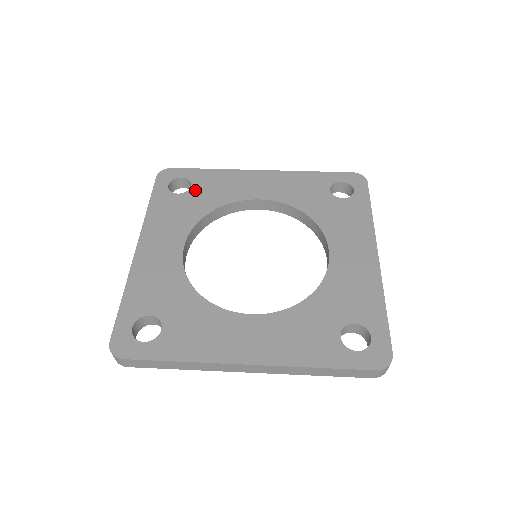
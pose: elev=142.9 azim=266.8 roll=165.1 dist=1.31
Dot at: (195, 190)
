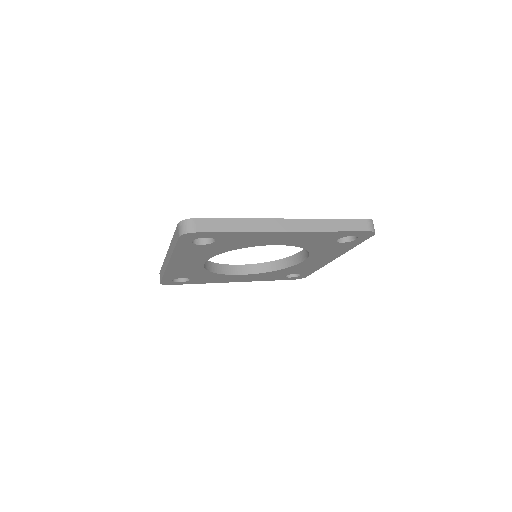
Dot at: occluded
